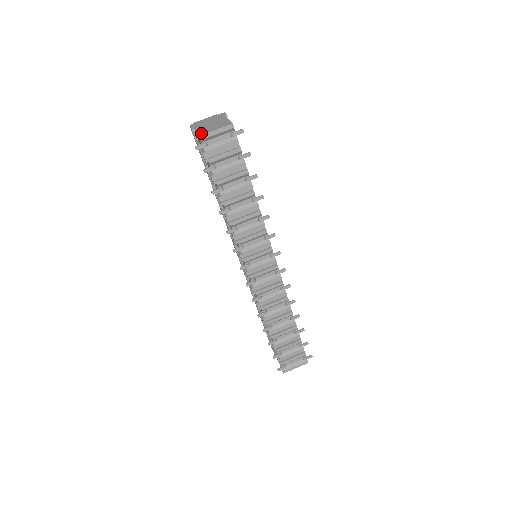
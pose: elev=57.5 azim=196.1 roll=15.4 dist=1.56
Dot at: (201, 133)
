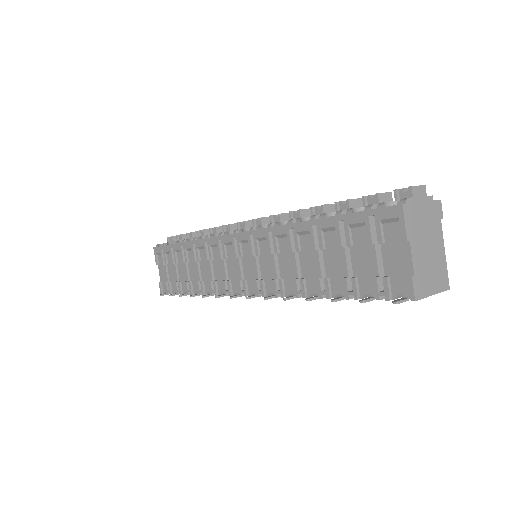
Dot at: (420, 289)
